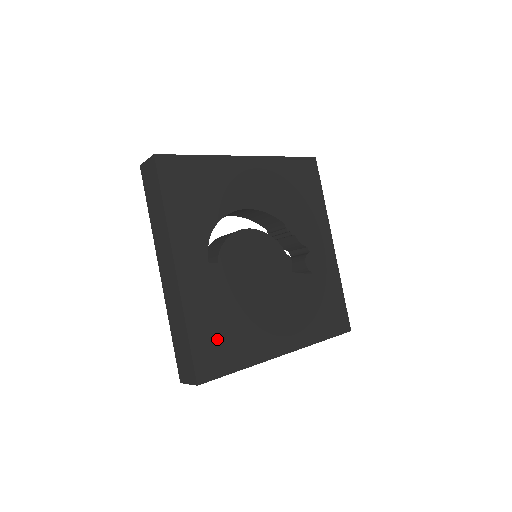
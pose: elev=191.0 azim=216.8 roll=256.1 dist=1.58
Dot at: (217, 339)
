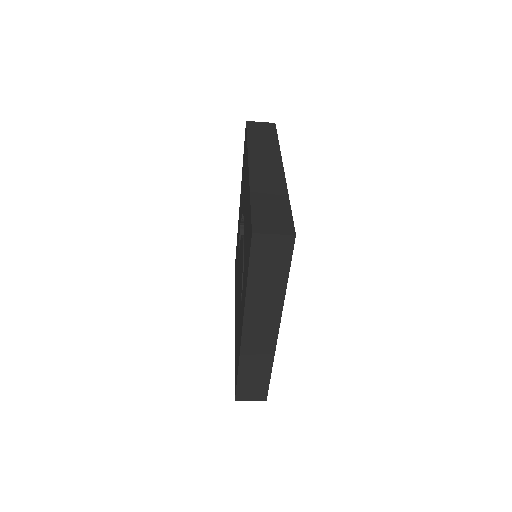
Dot at: occluded
